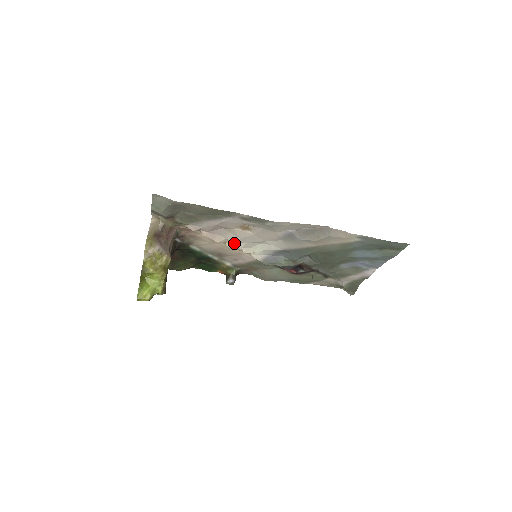
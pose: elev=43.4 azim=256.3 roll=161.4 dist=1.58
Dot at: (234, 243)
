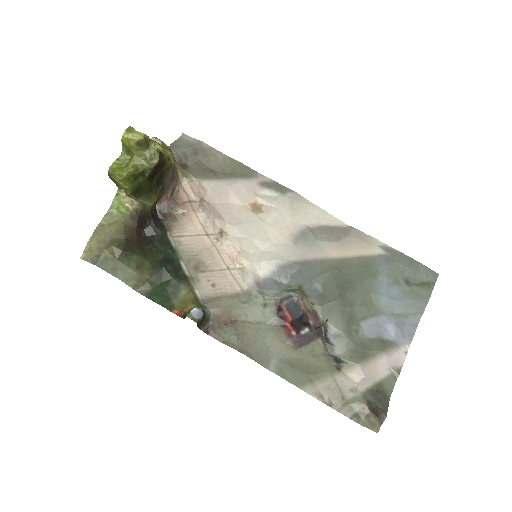
Dot at: (232, 235)
